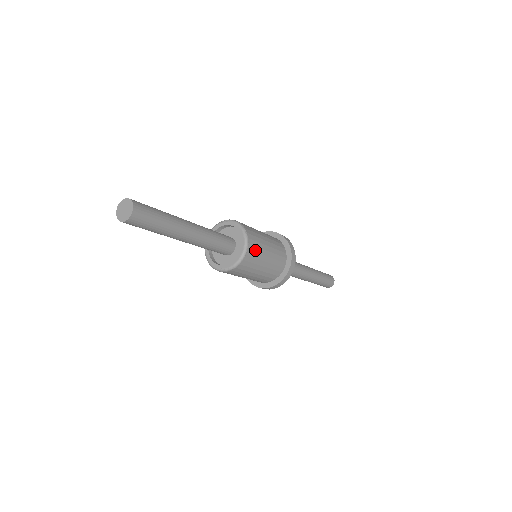
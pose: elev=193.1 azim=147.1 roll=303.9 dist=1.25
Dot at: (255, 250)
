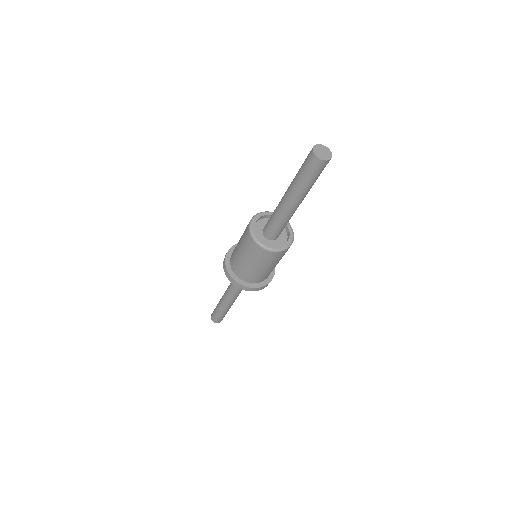
Dot at: (276, 258)
